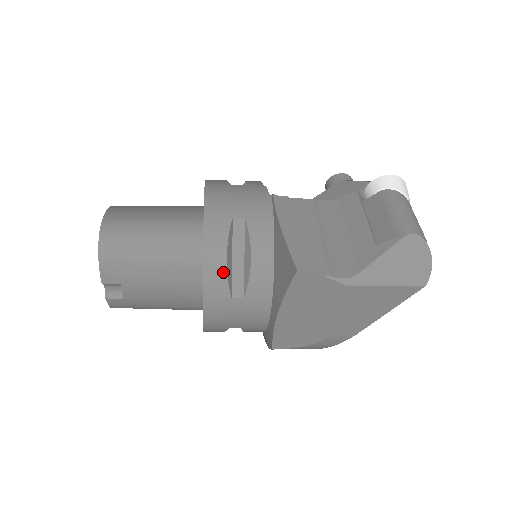
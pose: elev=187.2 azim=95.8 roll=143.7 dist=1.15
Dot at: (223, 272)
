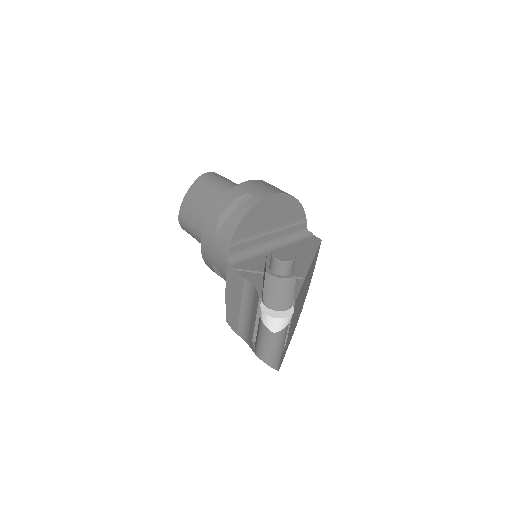
Dot at: (223, 278)
